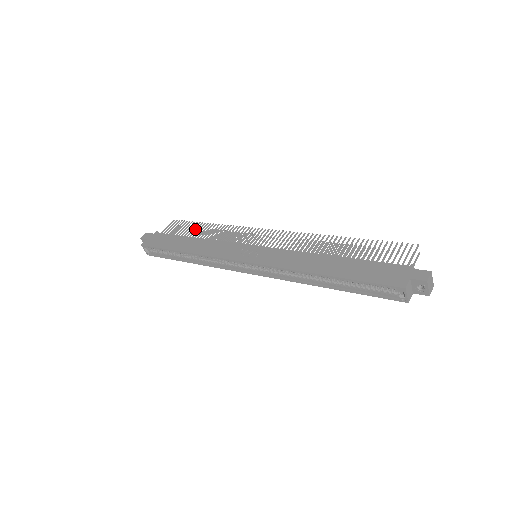
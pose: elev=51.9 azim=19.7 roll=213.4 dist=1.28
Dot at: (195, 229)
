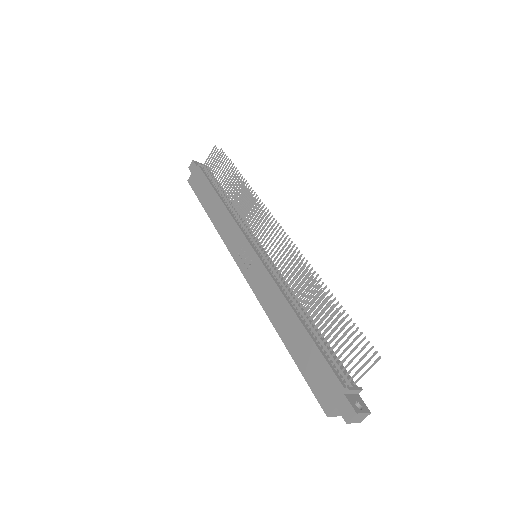
Dot at: occluded
